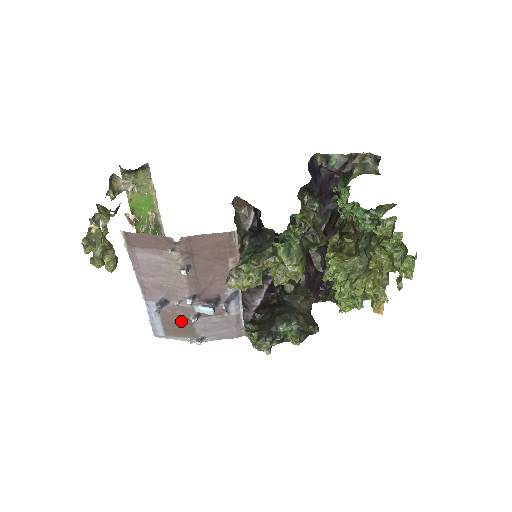
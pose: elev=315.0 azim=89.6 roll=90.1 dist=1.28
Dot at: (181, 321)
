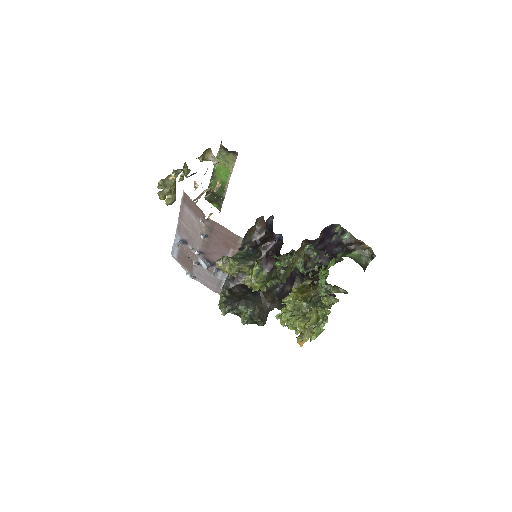
Dot at: (188, 259)
